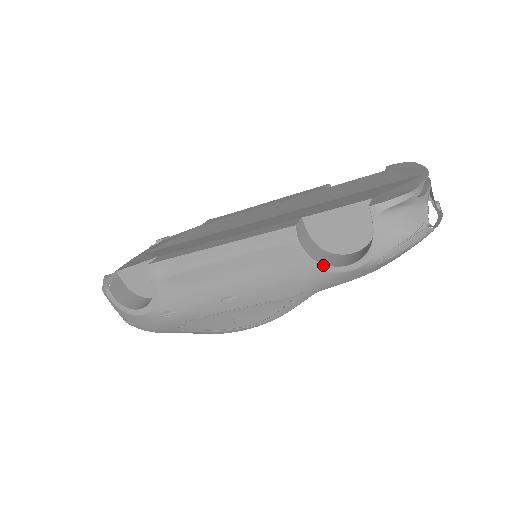
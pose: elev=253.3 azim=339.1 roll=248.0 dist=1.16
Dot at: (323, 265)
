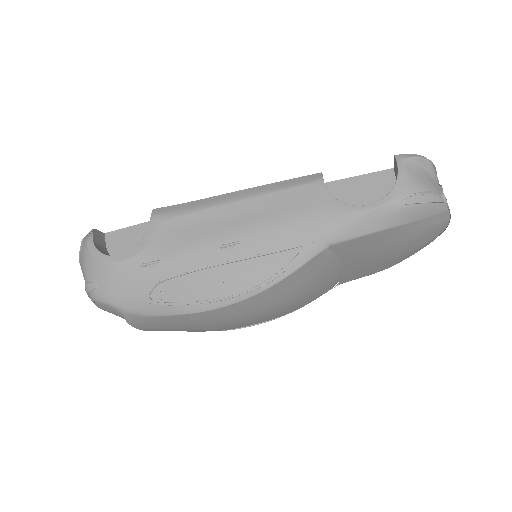
Dot at: (344, 204)
